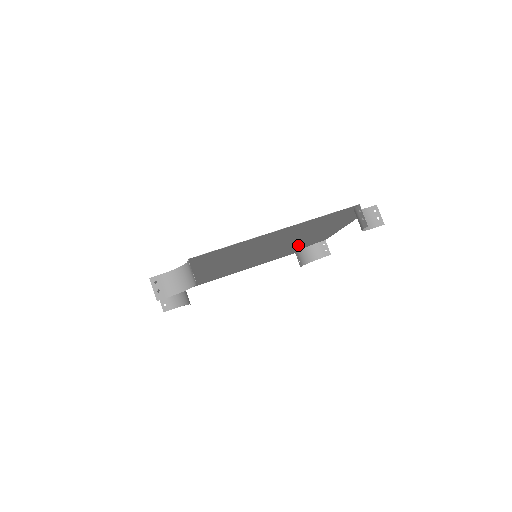
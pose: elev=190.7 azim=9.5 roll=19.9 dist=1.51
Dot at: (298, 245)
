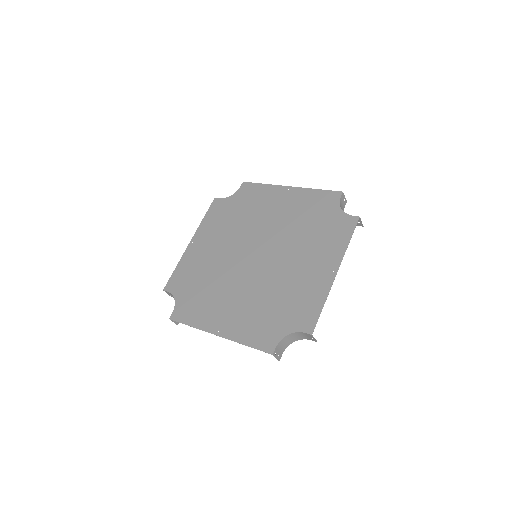
Dot at: (250, 212)
